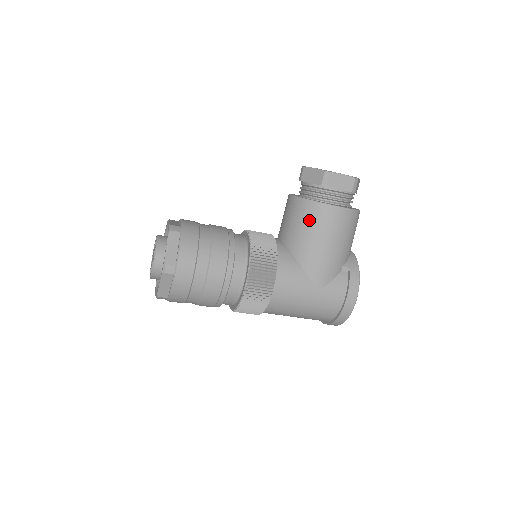
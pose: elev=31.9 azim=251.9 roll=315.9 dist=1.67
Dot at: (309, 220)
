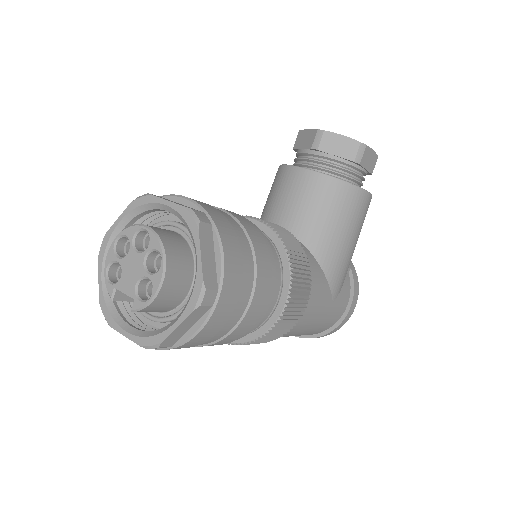
Dot at: (340, 208)
